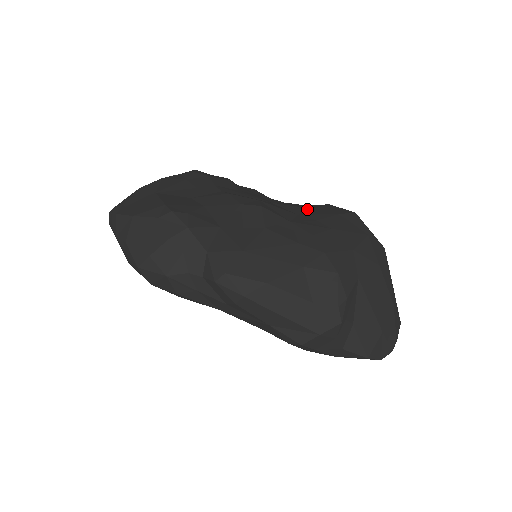
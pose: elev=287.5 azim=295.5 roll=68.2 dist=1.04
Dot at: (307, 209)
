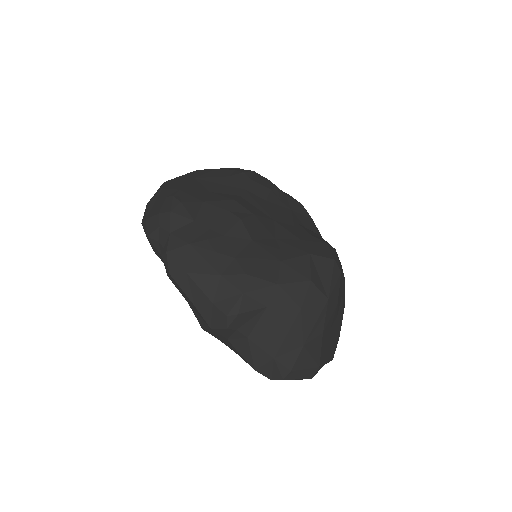
Dot at: (294, 238)
